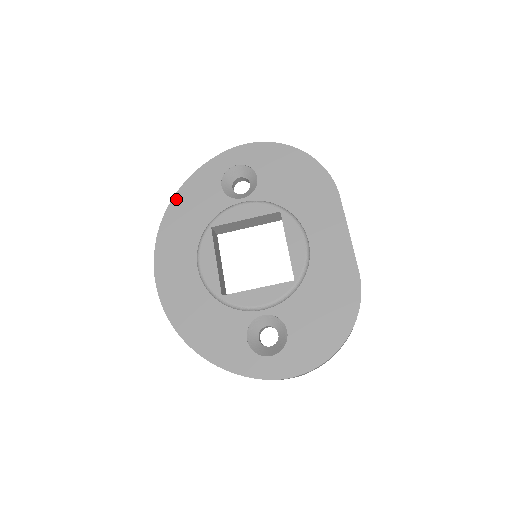
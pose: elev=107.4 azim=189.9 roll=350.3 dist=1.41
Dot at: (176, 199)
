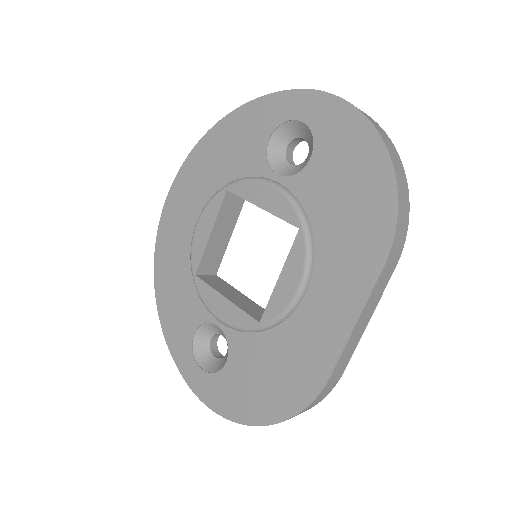
Dot at: (221, 125)
